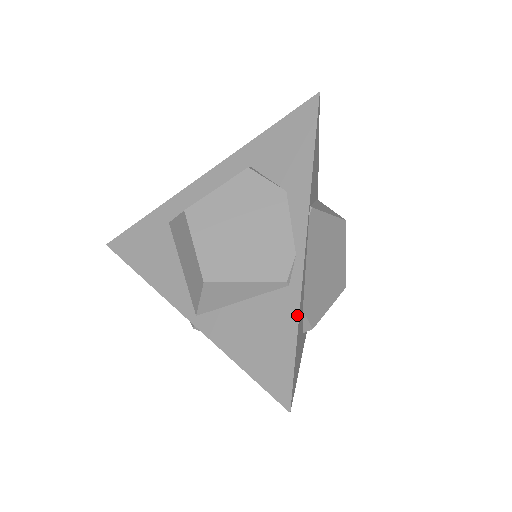
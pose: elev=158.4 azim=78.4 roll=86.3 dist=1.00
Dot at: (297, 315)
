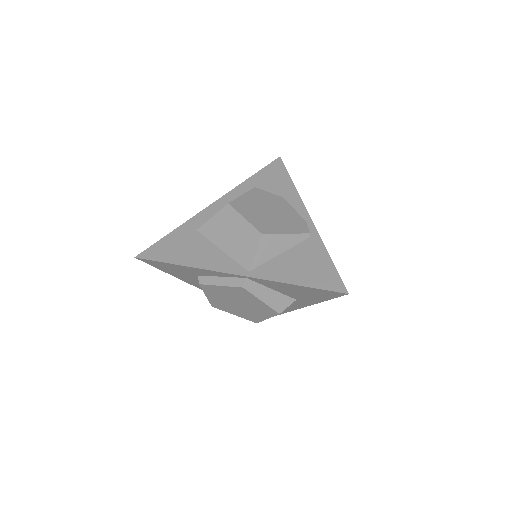
Dot at: (324, 248)
